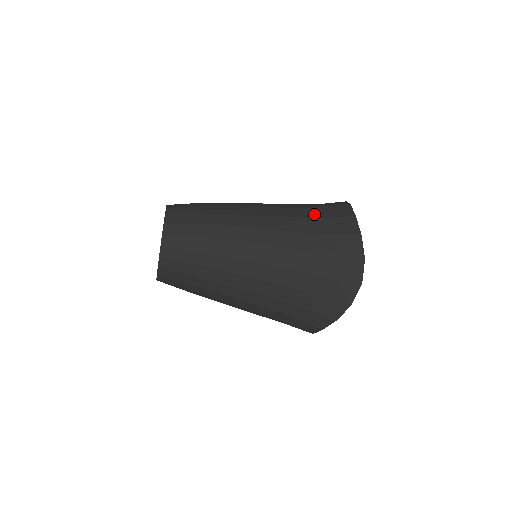
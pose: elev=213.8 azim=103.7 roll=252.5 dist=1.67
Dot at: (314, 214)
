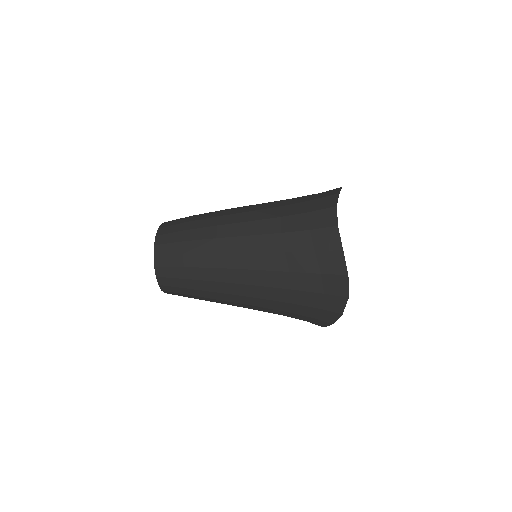
Dot at: (294, 226)
